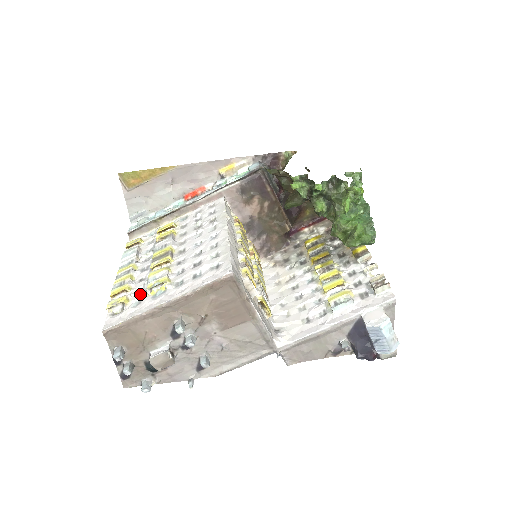
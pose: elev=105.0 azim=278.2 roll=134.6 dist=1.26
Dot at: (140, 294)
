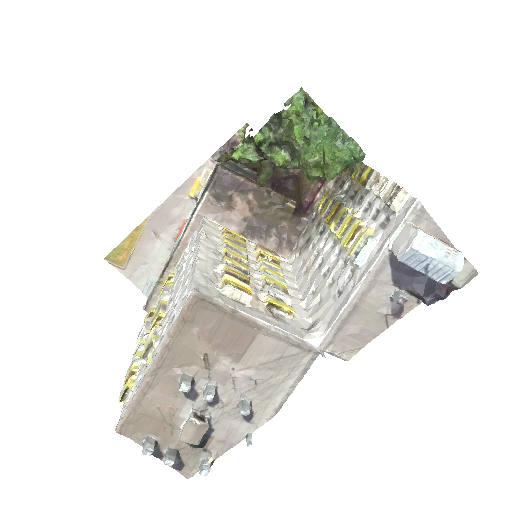
Dot at: (142, 368)
